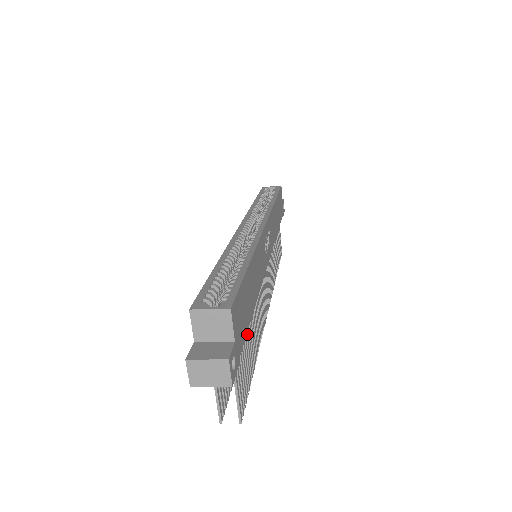
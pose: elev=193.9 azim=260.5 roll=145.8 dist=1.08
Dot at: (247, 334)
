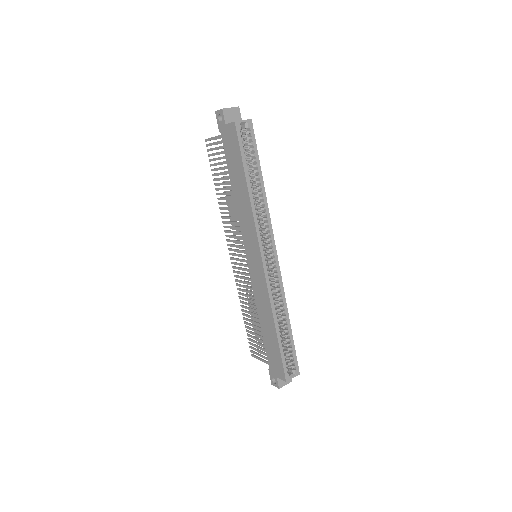
Dot at: occluded
